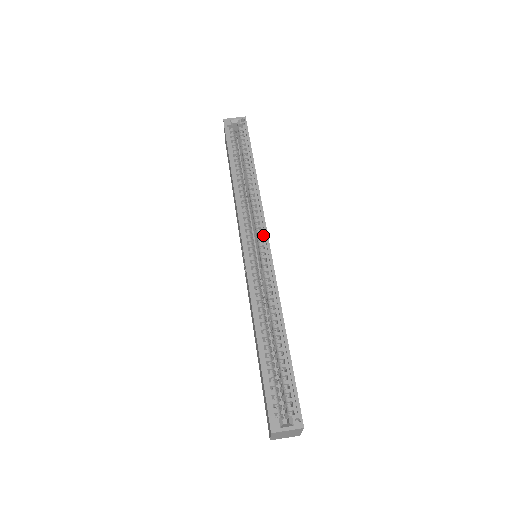
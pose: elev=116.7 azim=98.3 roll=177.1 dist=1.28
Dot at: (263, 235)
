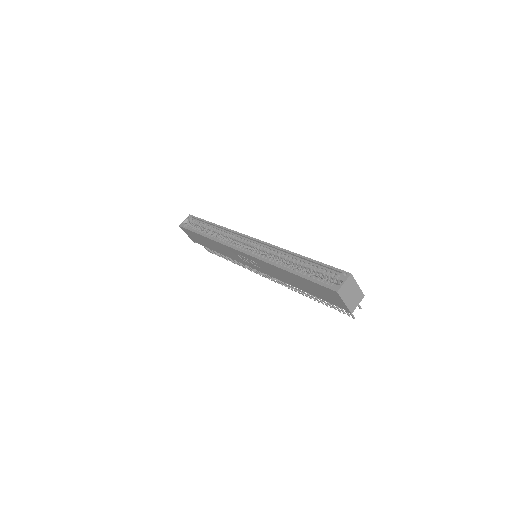
Dot at: (248, 240)
